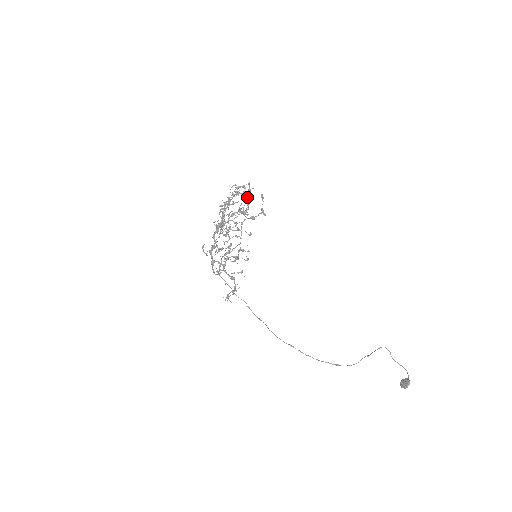
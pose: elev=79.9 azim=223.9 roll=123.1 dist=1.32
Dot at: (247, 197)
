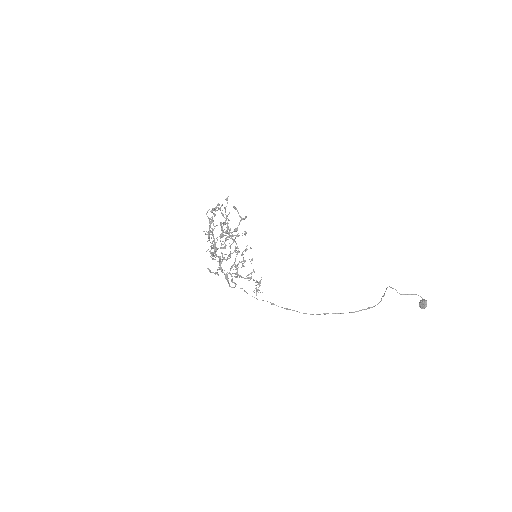
Dot at: (223, 215)
